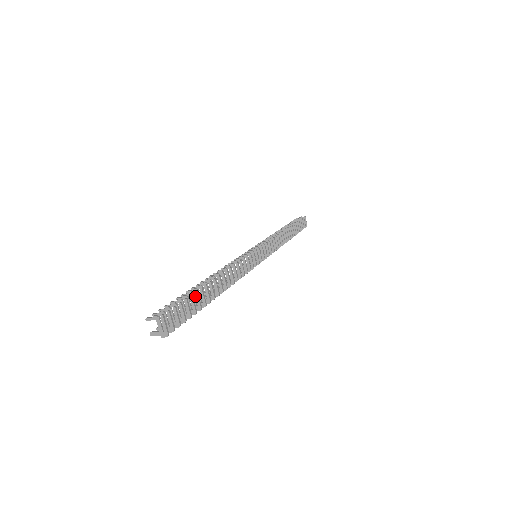
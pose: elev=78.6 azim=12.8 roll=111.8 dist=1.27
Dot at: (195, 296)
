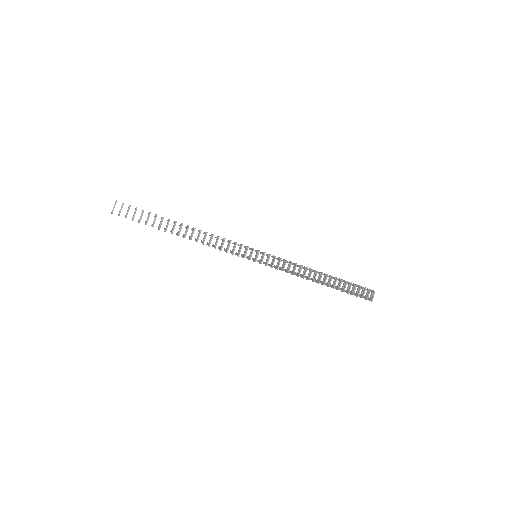
Dot at: (155, 217)
